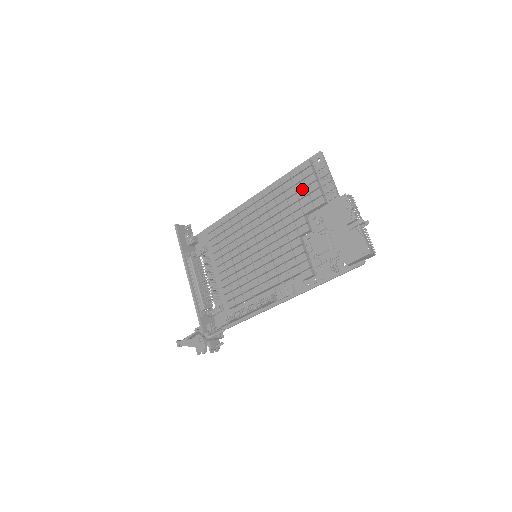
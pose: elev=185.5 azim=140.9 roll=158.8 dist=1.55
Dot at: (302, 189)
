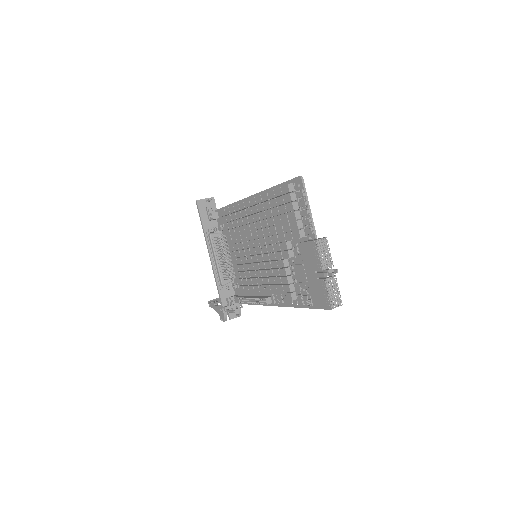
Dot at: occluded
